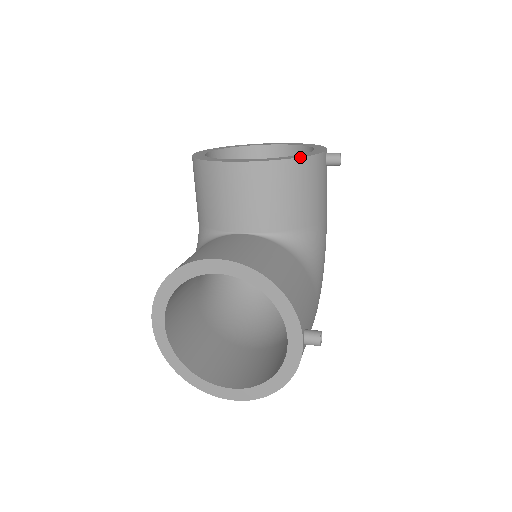
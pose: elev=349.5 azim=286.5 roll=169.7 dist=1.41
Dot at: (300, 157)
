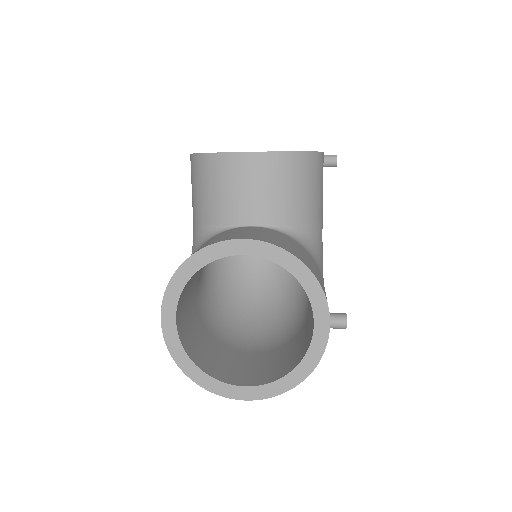
Dot at: (307, 151)
